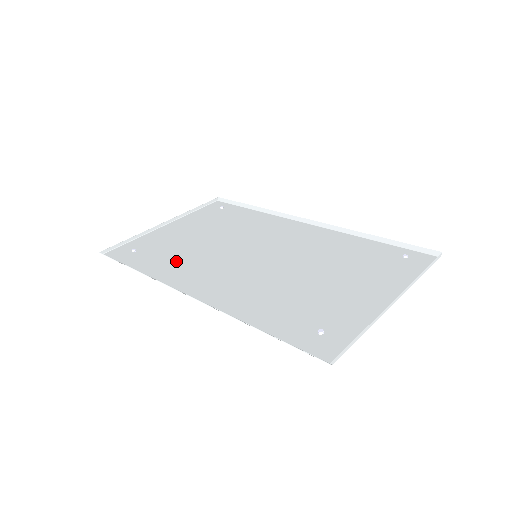
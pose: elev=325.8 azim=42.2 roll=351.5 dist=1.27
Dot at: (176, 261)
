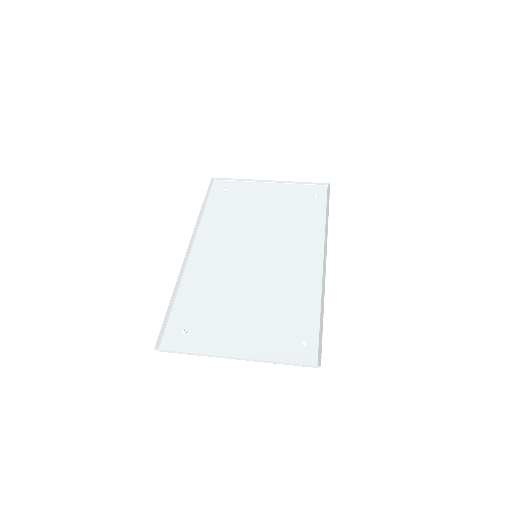
Dot at: (225, 219)
